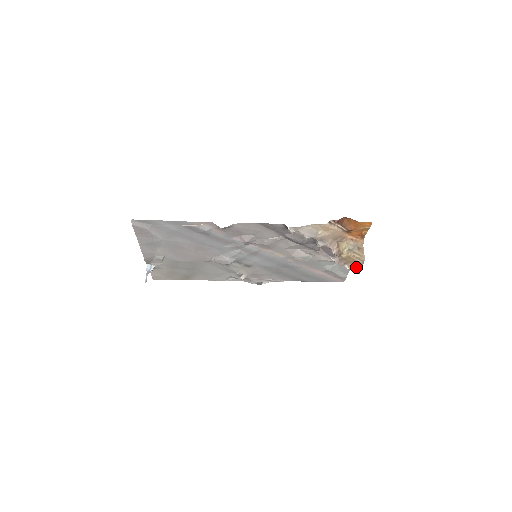
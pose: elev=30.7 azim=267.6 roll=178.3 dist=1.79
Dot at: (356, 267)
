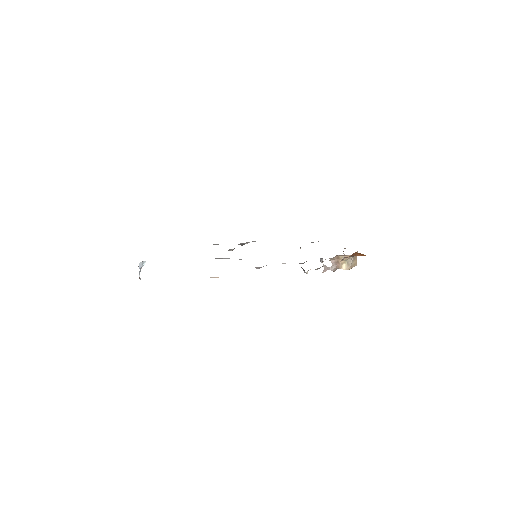
Dot at: occluded
